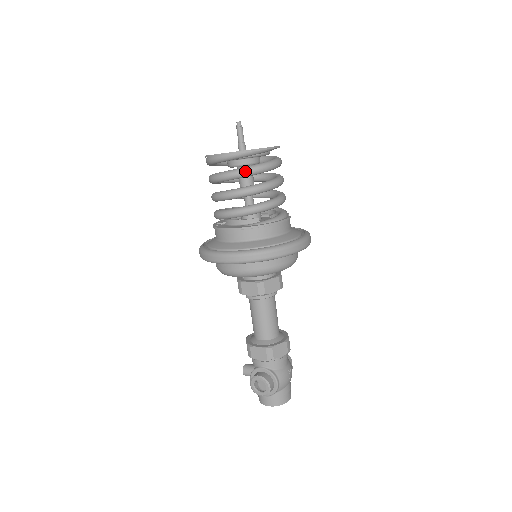
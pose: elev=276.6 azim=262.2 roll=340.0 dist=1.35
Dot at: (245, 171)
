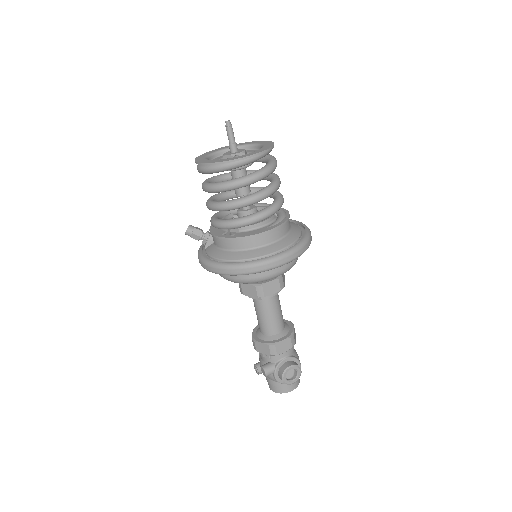
Dot at: (270, 170)
